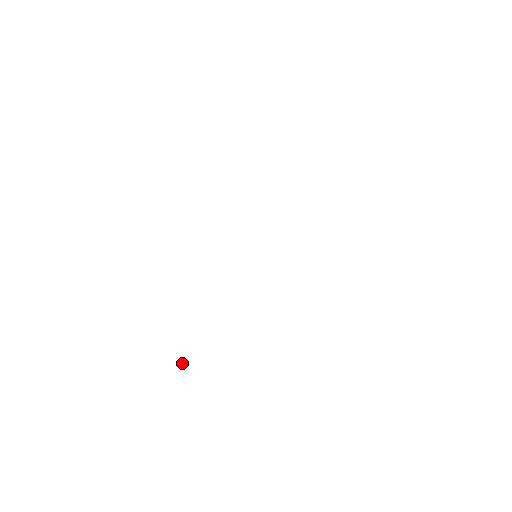
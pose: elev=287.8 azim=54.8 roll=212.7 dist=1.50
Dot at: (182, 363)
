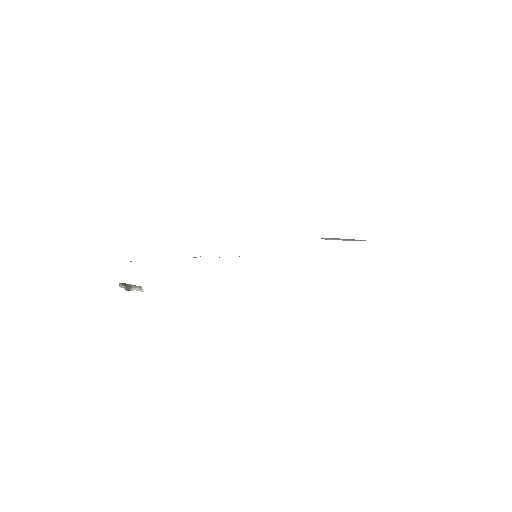
Dot at: occluded
